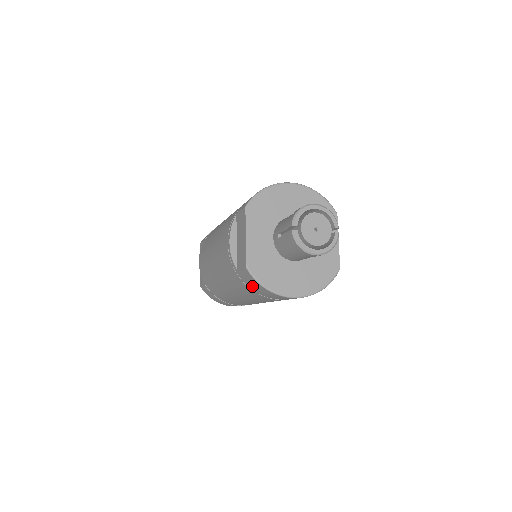
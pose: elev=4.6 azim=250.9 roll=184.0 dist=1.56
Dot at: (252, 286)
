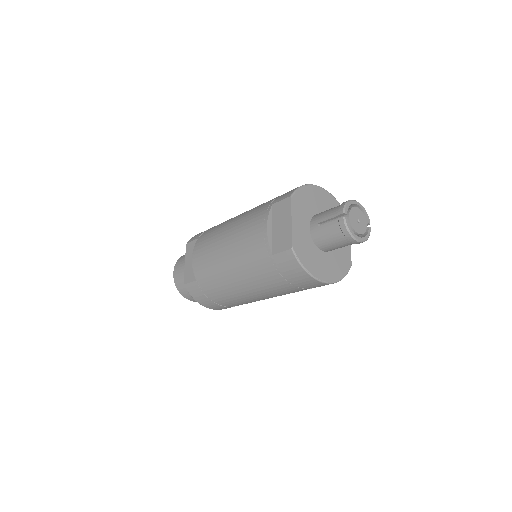
Dot at: (285, 269)
